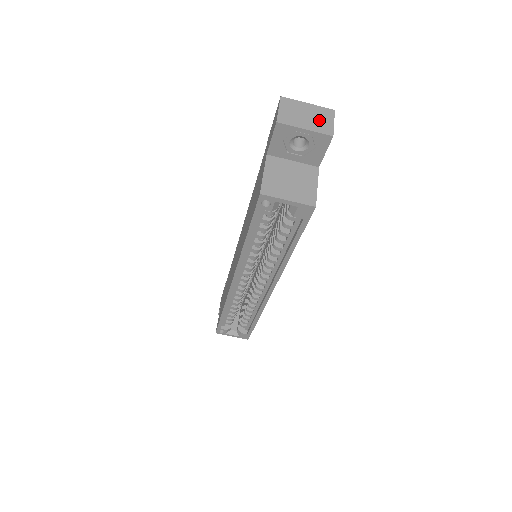
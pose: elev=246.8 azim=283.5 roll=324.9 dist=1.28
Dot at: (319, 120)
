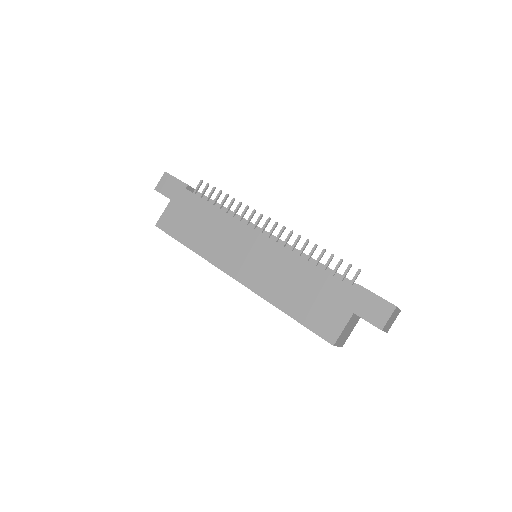
Dot at: (392, 322)
